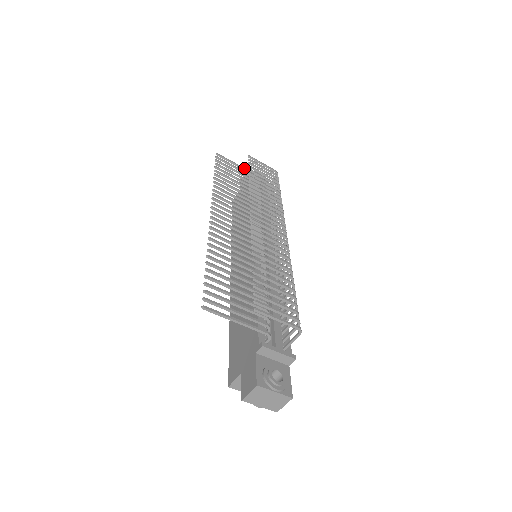
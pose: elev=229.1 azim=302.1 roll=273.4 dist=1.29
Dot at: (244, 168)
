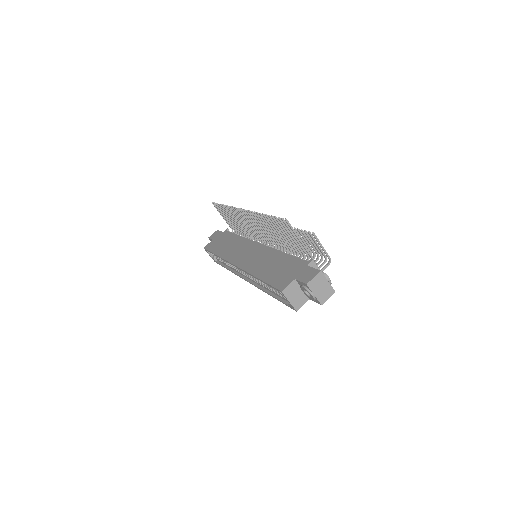
Dot at: occluded
